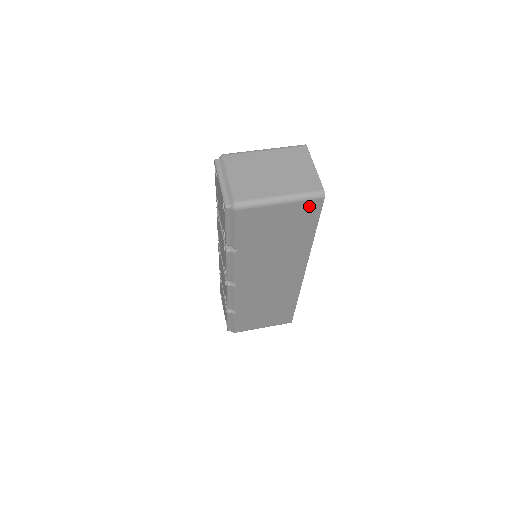
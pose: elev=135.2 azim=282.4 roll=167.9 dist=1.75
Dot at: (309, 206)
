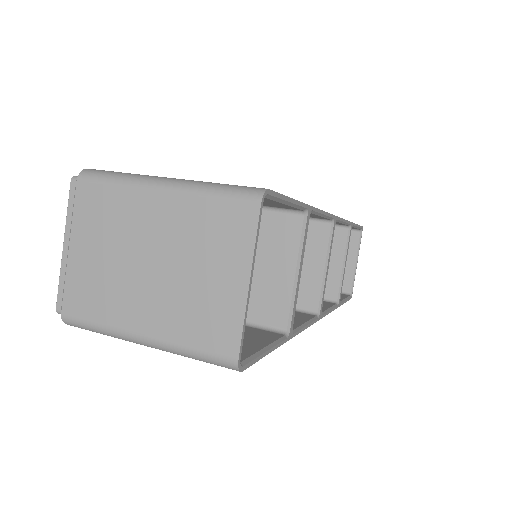
Dot at: occluded
